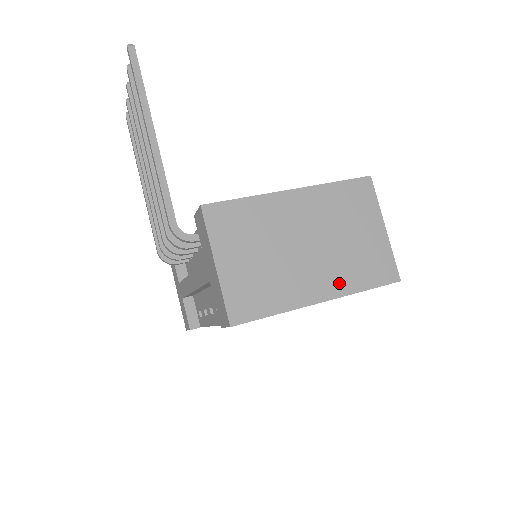
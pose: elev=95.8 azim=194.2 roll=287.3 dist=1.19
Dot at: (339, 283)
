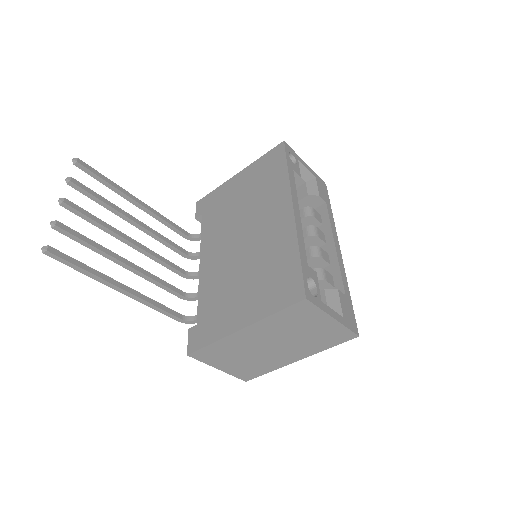
Dot at: (307, 351)
